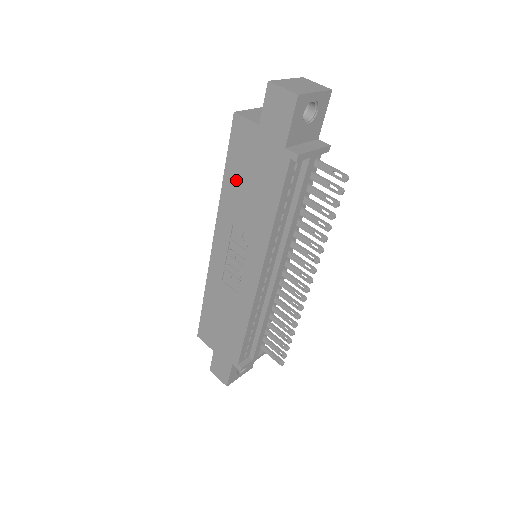
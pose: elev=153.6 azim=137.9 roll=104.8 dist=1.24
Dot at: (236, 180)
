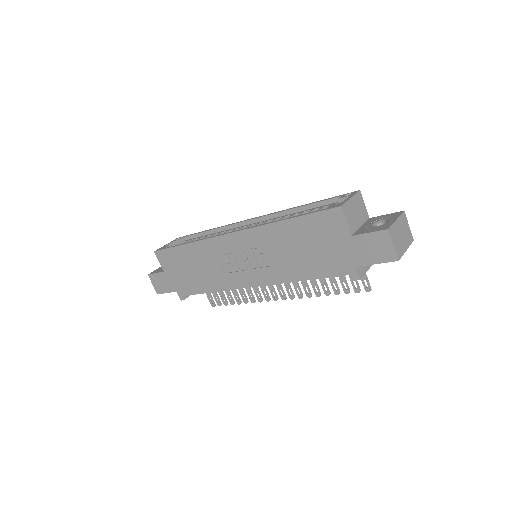
Dot at: (296, 233)
